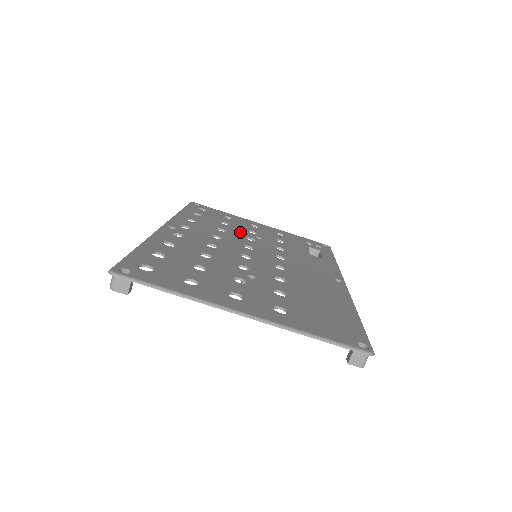
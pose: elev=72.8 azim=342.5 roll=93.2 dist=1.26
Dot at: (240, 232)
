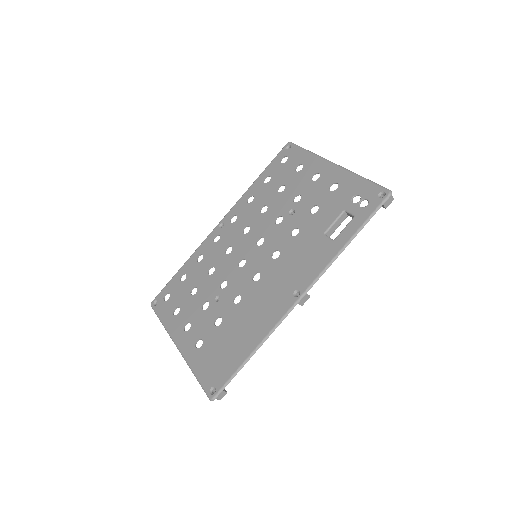
Dot at: (280, 206)
